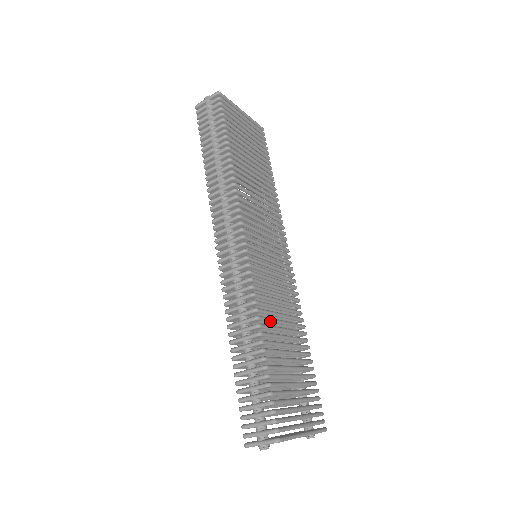
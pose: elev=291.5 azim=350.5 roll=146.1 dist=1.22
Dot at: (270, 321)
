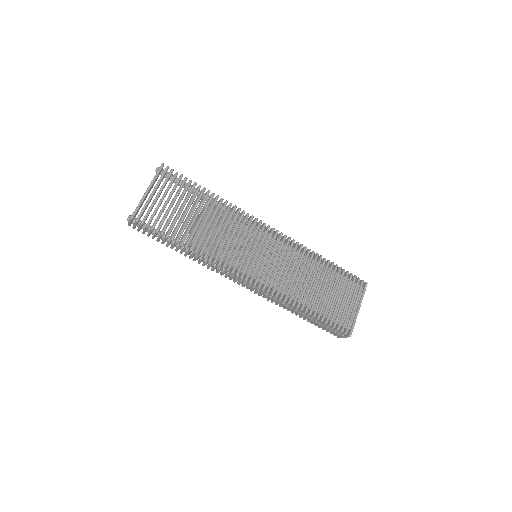
Dot at: (299, 293)
